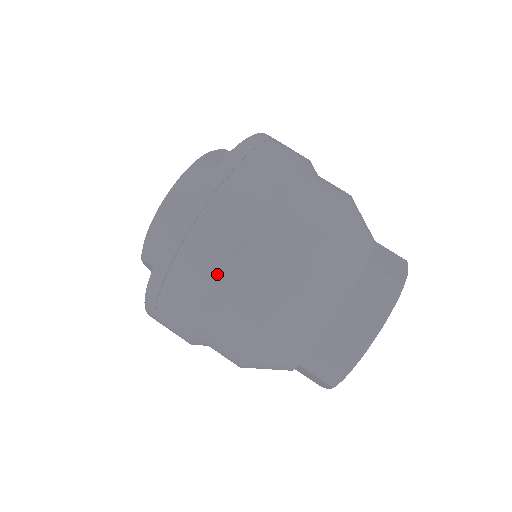
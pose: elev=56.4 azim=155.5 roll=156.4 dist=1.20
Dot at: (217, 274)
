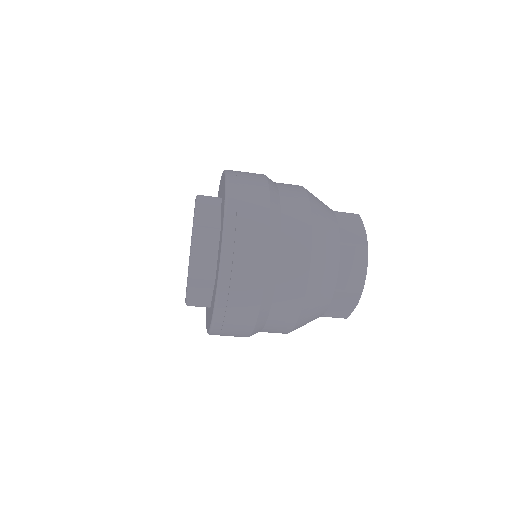
Dot at: occluded
